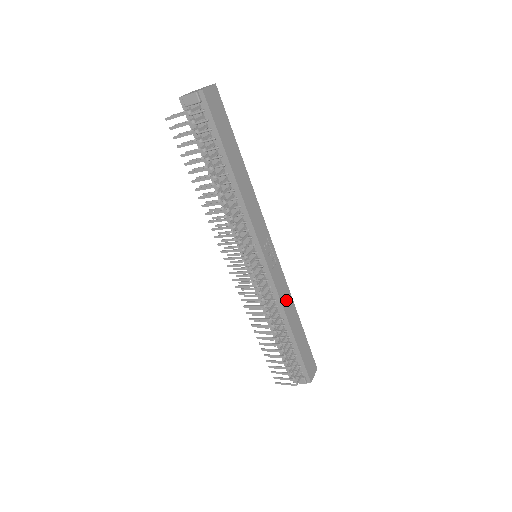
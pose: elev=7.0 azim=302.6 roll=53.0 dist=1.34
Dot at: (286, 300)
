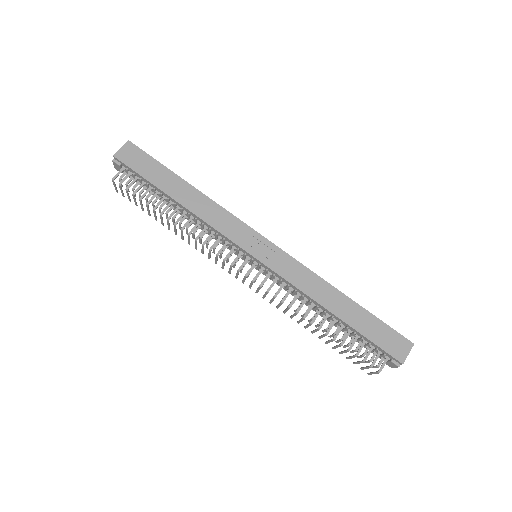
Dot at: (310, 285)
